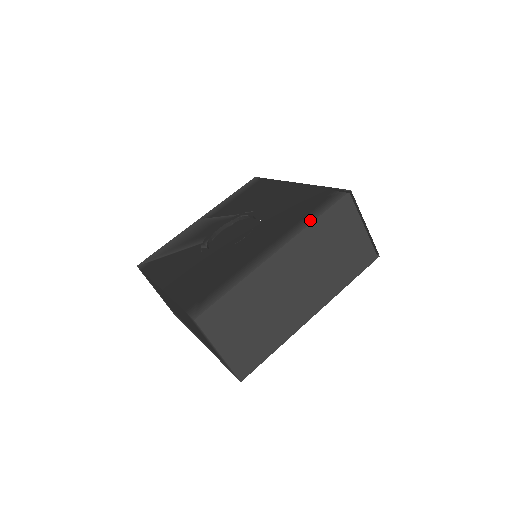
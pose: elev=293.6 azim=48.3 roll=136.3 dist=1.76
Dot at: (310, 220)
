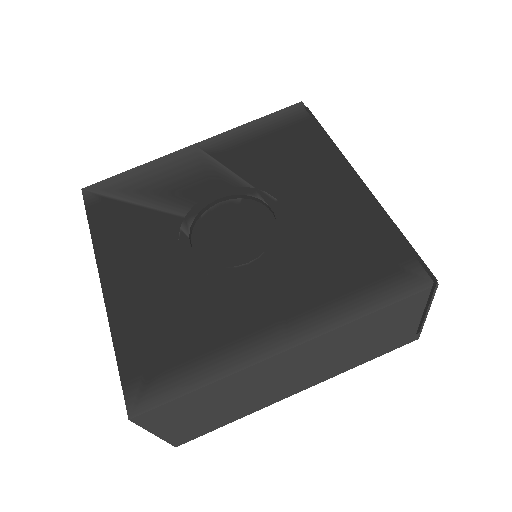
Dot at: (356, 311)
